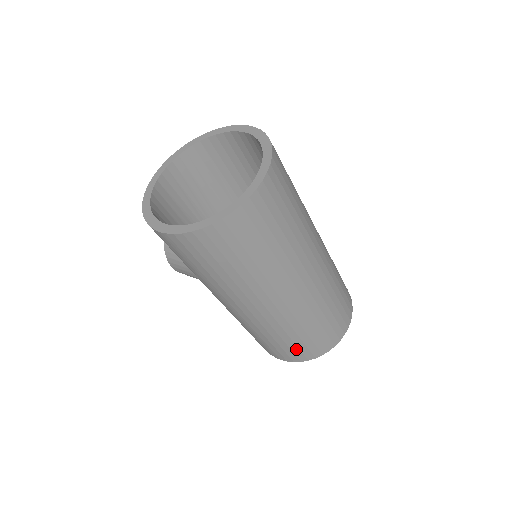
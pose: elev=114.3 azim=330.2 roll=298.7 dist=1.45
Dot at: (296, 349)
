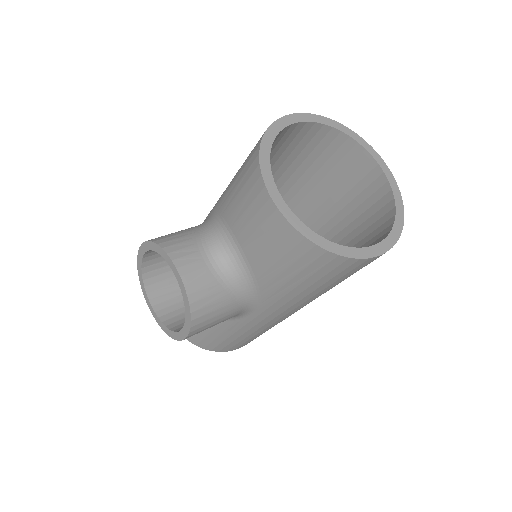
Dot at: occluded
